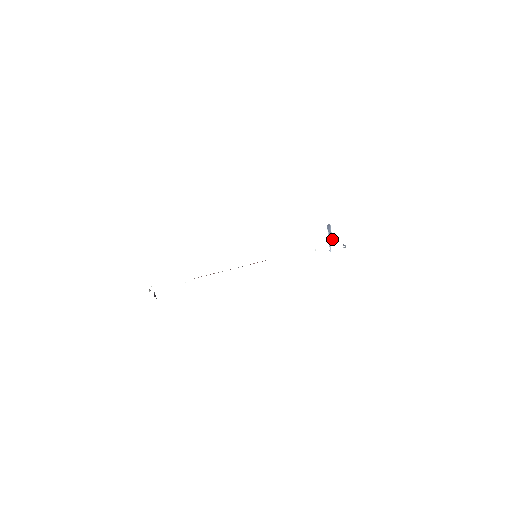
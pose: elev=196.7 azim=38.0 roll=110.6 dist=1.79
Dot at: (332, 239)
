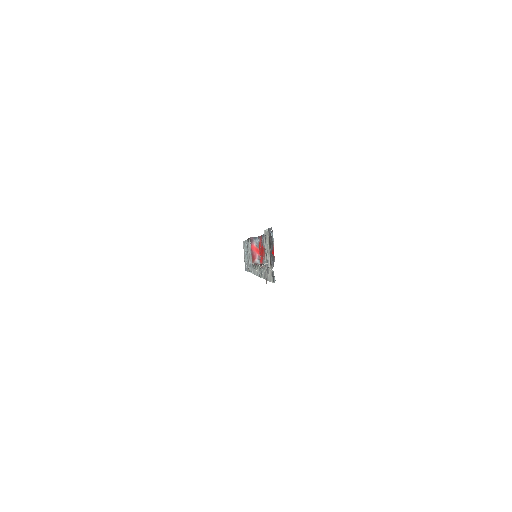
Dot at: occluded
